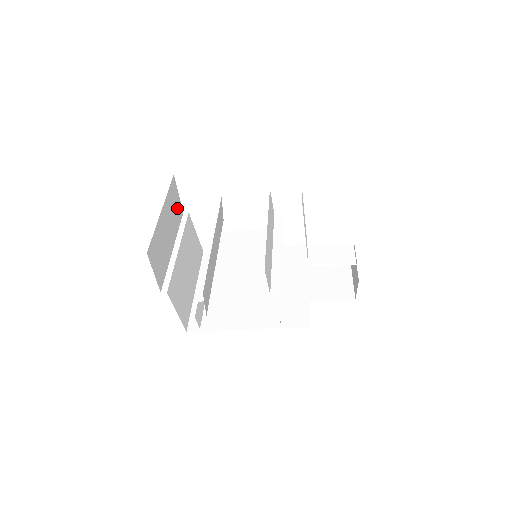
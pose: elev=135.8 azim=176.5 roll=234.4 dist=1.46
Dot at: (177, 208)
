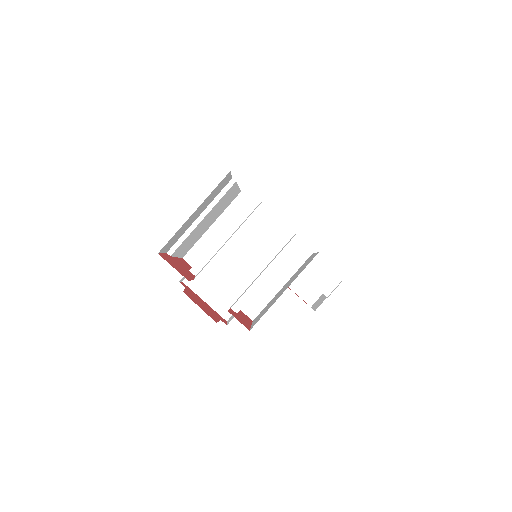
Dot at: (222, 185)
